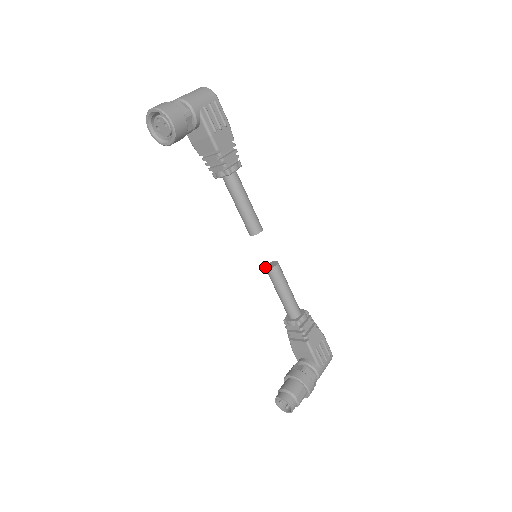
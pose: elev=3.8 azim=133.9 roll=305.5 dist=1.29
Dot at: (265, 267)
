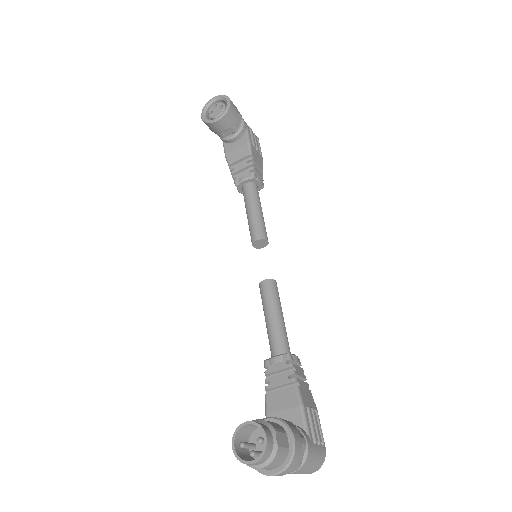
Dot at: (259, 283)
